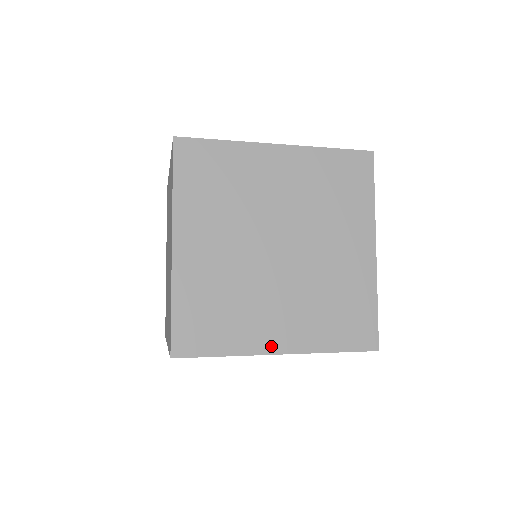
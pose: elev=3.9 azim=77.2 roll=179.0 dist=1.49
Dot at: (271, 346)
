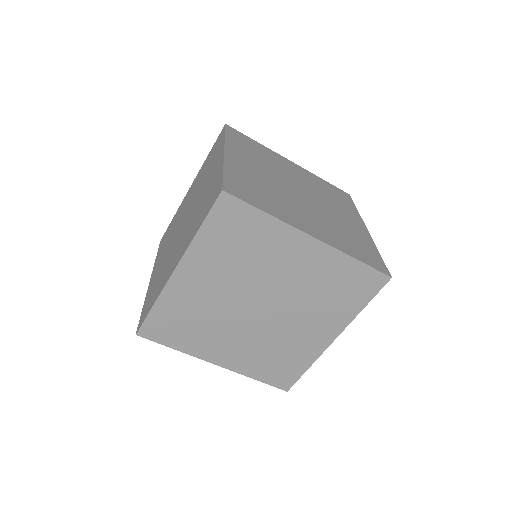
Dot at: (305, 229)
